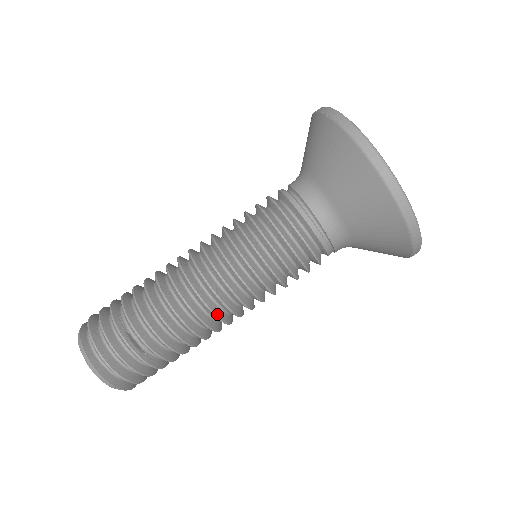
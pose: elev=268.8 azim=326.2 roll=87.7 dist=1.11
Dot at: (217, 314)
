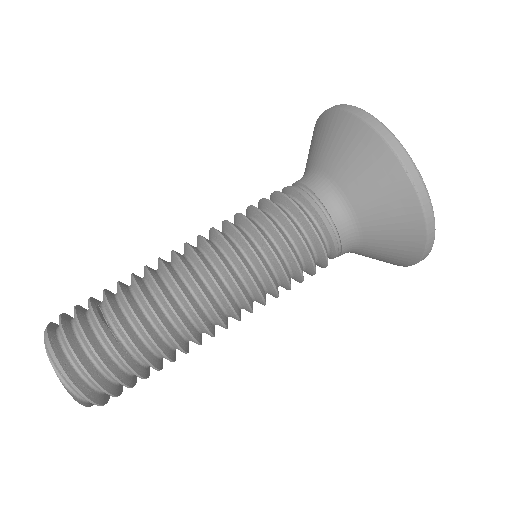
Dot at: (197, 281)
